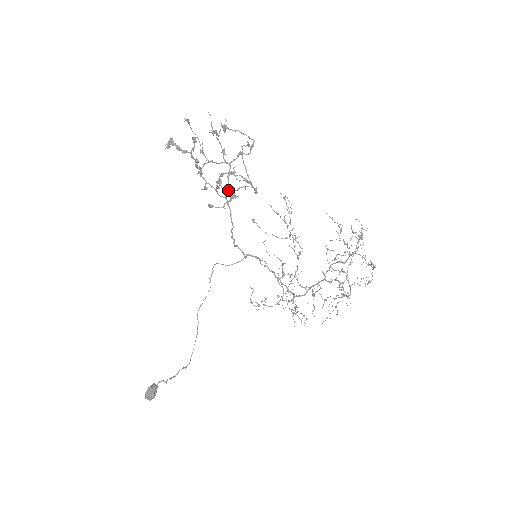
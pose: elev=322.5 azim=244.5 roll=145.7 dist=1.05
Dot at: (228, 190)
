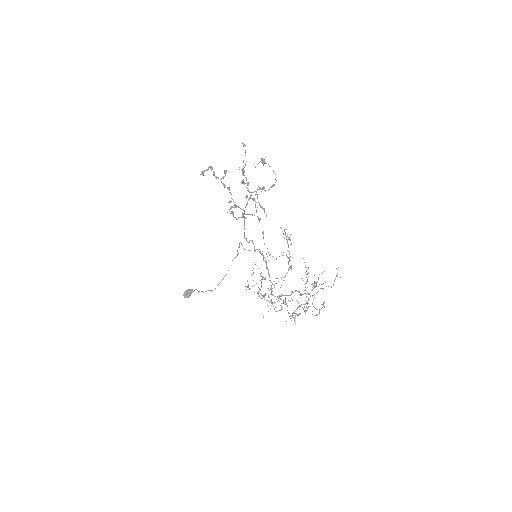
Dot at: occluded
